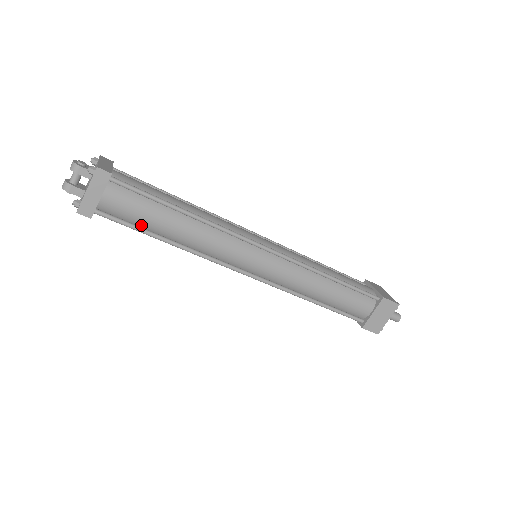
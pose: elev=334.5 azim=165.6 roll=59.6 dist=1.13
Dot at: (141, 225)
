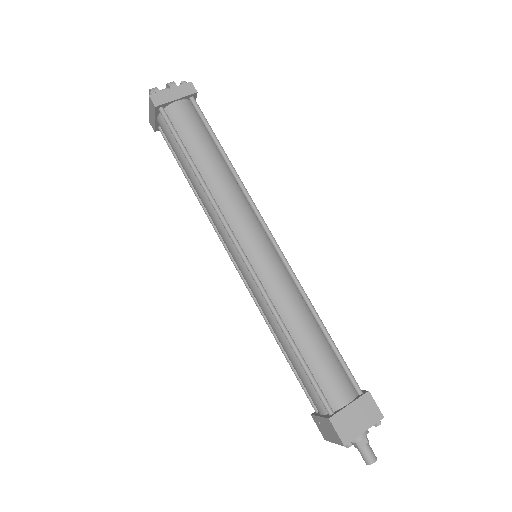
Dot at: (185, 144)
